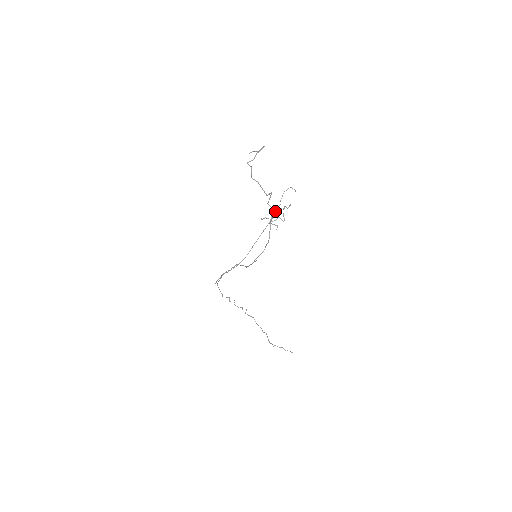
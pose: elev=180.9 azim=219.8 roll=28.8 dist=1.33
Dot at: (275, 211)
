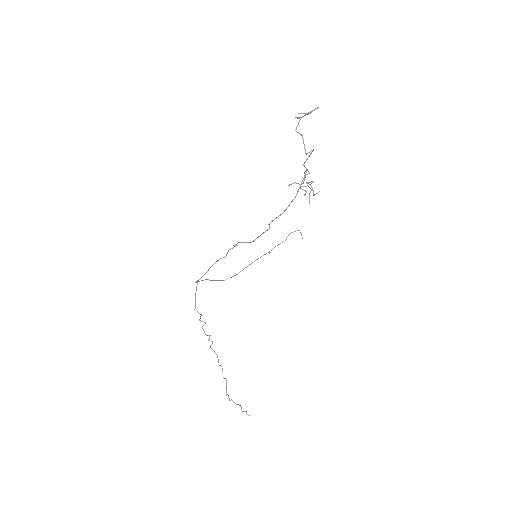
Dot at: occluded
